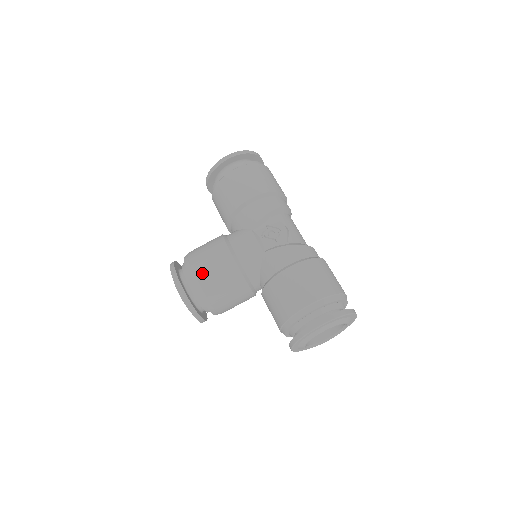
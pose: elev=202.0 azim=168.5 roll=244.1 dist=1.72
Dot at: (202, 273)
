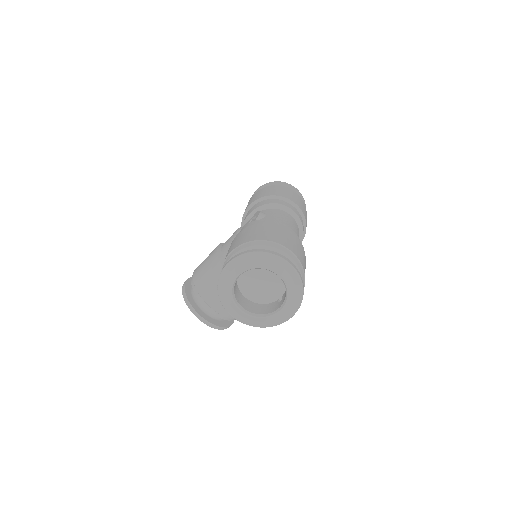
Dot at: (197, 269)
